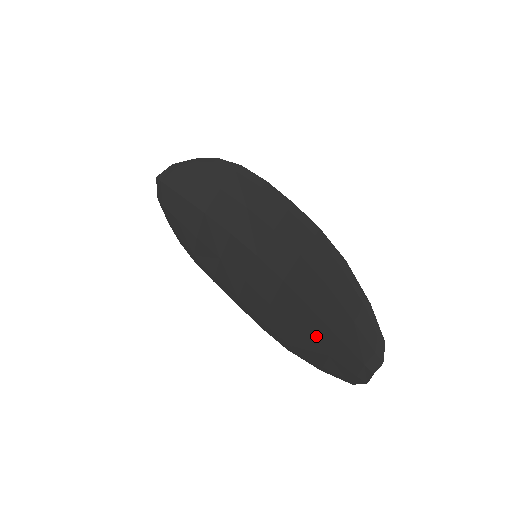
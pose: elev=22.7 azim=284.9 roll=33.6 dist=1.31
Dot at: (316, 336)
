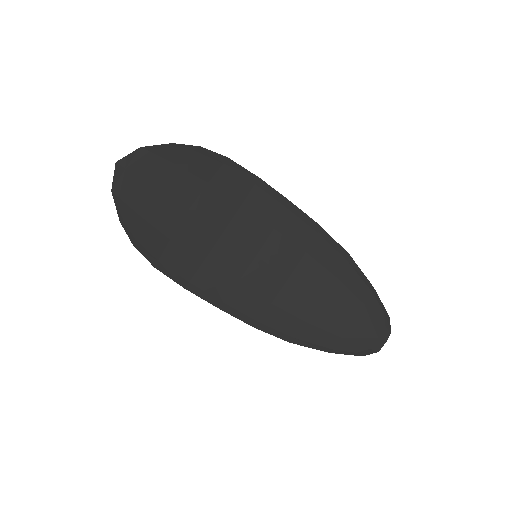
Dot at: (328, 324)
